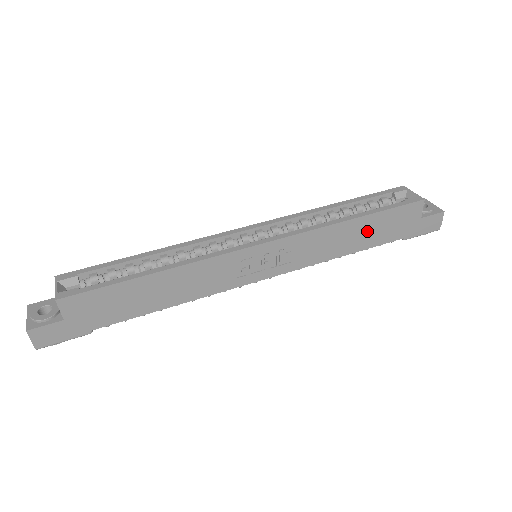
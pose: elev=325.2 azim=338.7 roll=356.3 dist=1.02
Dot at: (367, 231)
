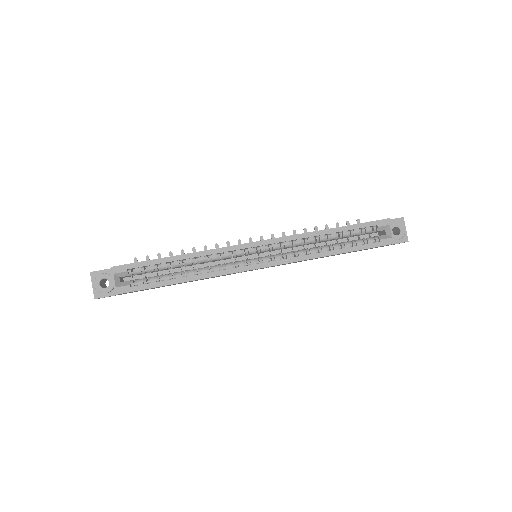
Dot at: occluded
